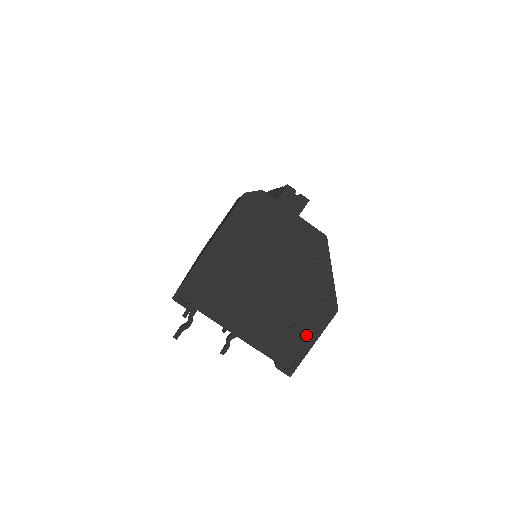
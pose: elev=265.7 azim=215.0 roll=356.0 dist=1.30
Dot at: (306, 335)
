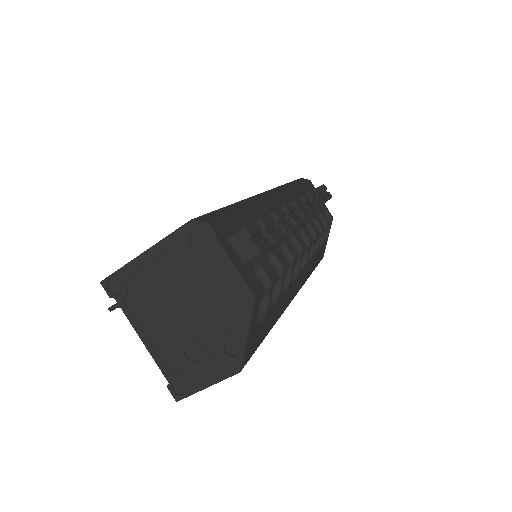
Dot at: (203, 376)
